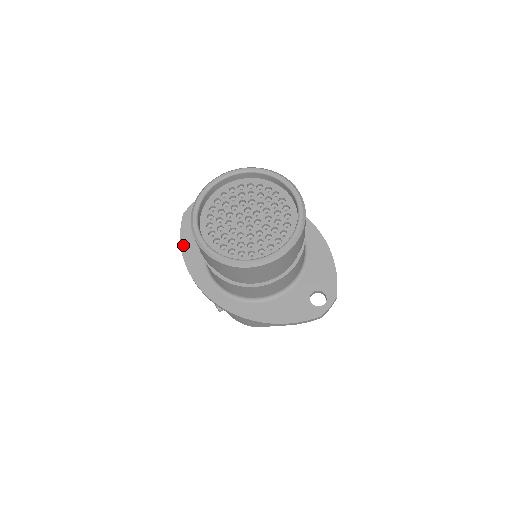
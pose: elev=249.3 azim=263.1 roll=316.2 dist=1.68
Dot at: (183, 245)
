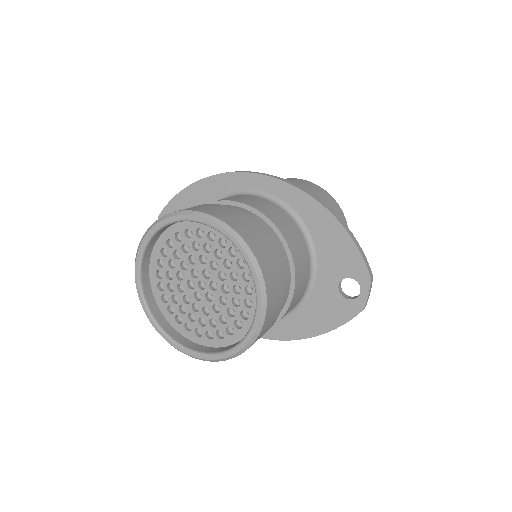
Dot at: occluded
